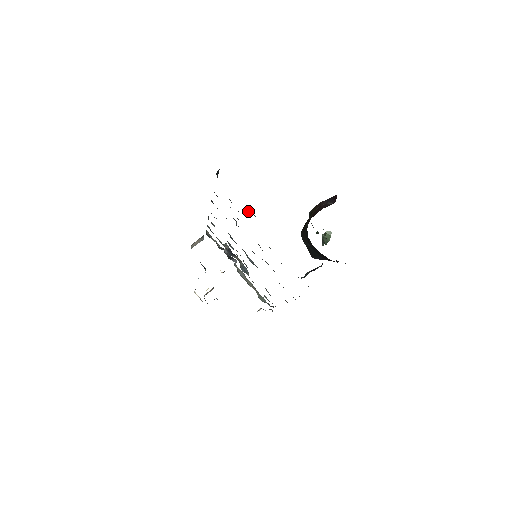
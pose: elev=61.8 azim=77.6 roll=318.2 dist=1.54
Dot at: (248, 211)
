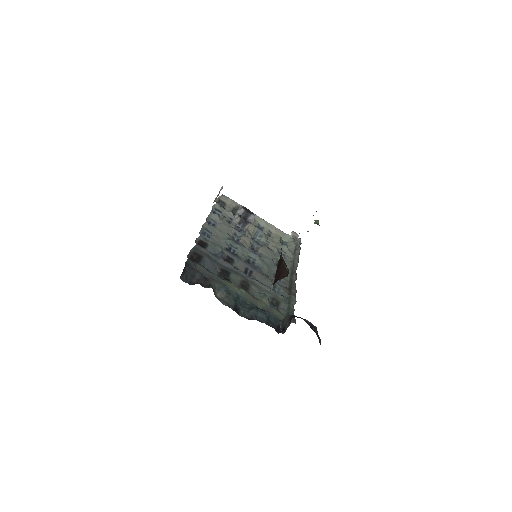
Dot at: (219, 293)
